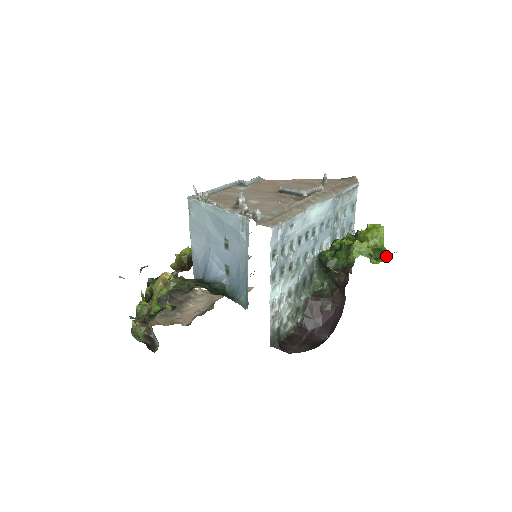
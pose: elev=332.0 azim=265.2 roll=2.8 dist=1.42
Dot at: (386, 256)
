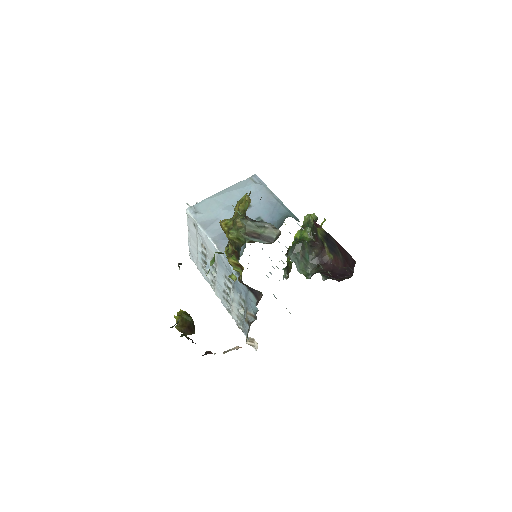
Dot at: (323, 222)
